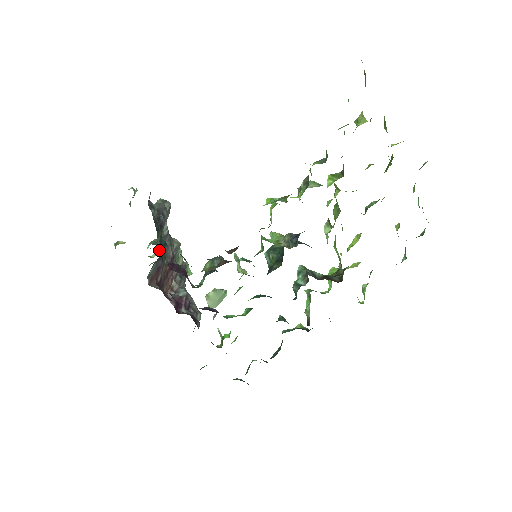
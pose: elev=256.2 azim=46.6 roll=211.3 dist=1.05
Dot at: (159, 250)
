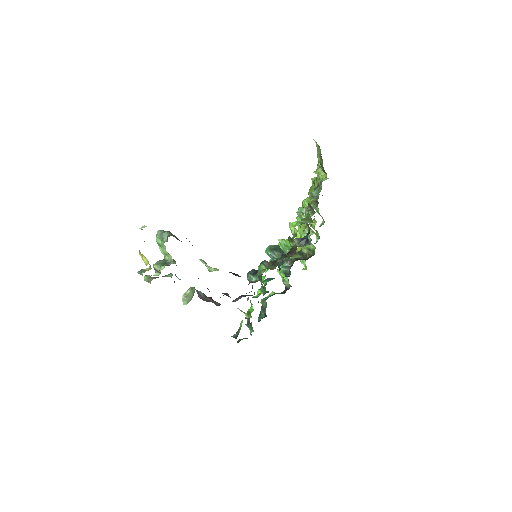
Dot at: occluded
